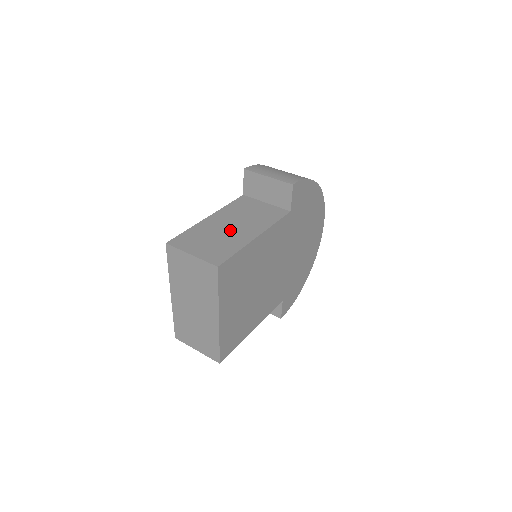
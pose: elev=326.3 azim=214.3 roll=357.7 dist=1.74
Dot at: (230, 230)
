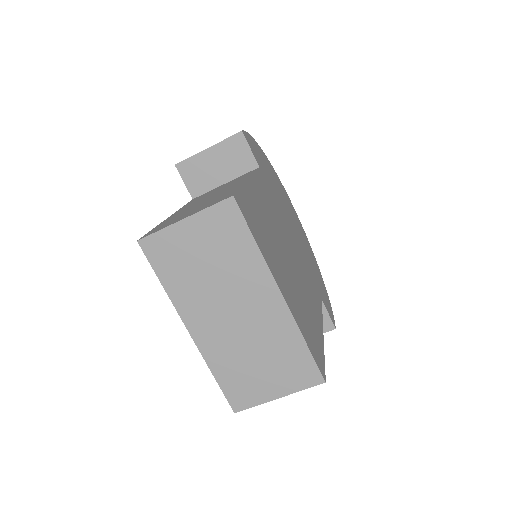
Dot at: occluded
